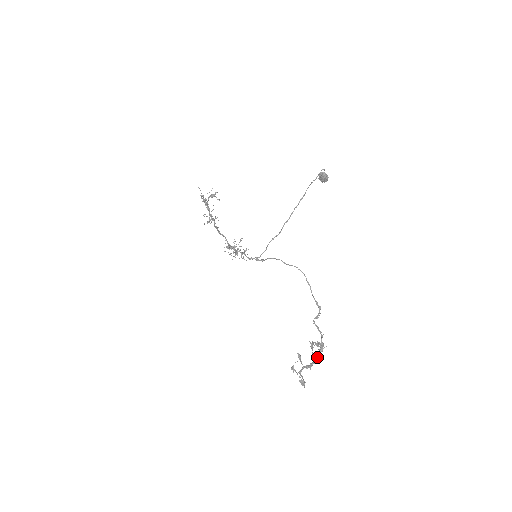
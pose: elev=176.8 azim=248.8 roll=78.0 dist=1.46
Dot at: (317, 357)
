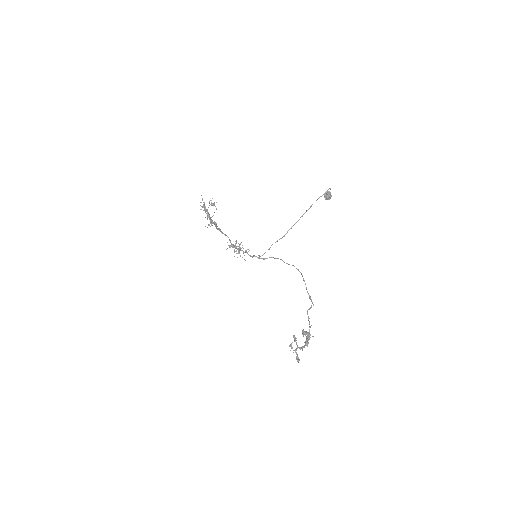
Dot at: occluded
